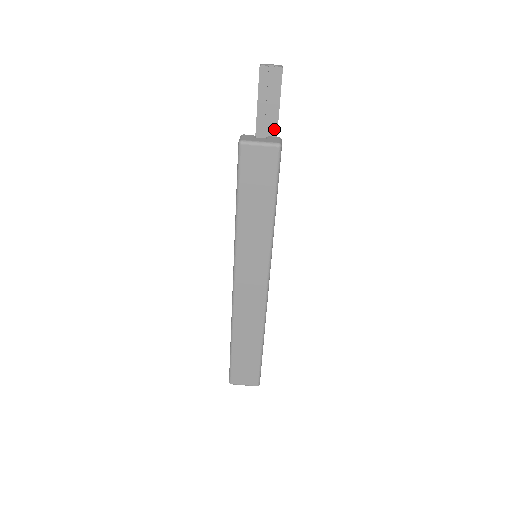
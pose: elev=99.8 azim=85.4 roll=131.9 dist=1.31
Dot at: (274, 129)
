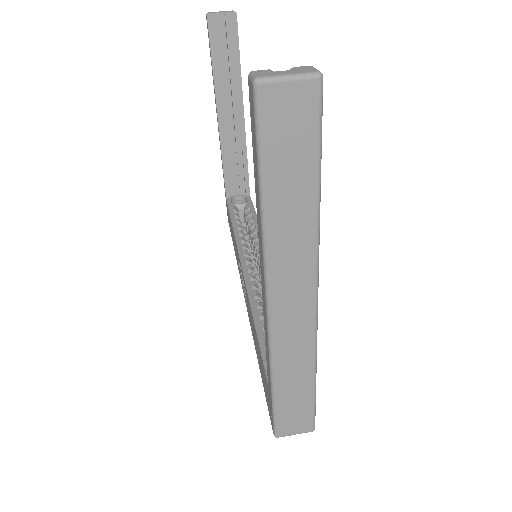
Dot at: (238, 95)
